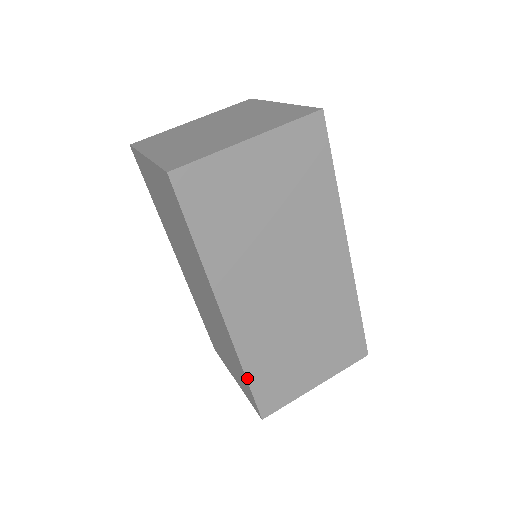
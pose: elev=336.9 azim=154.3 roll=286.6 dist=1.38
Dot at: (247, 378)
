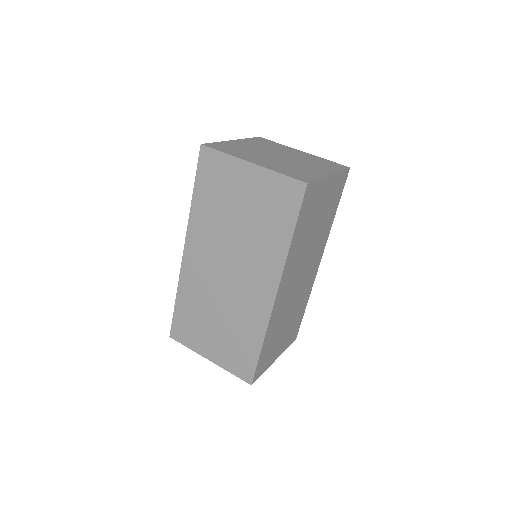
Dot at: (176, 301)
